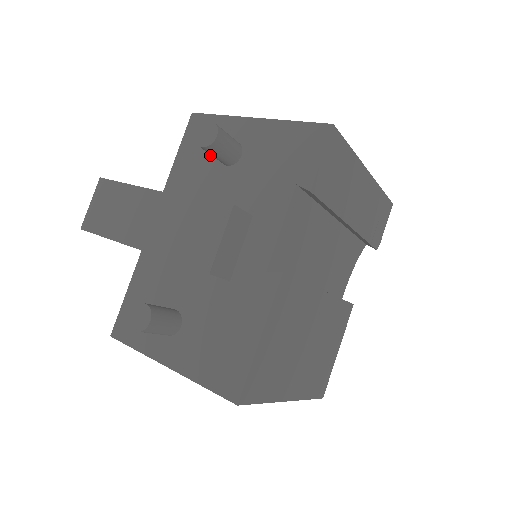
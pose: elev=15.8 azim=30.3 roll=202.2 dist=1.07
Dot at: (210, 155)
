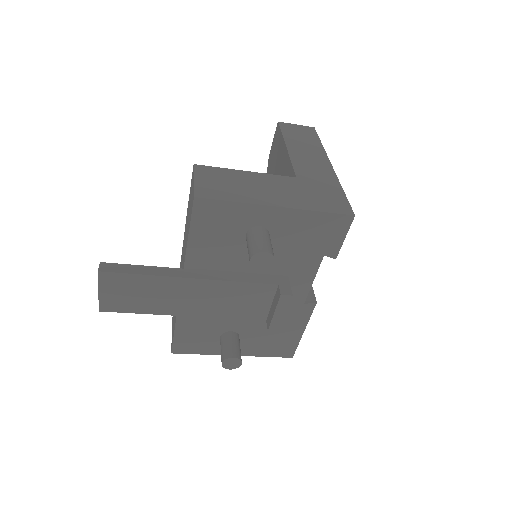
Dot at: (233, 237)
